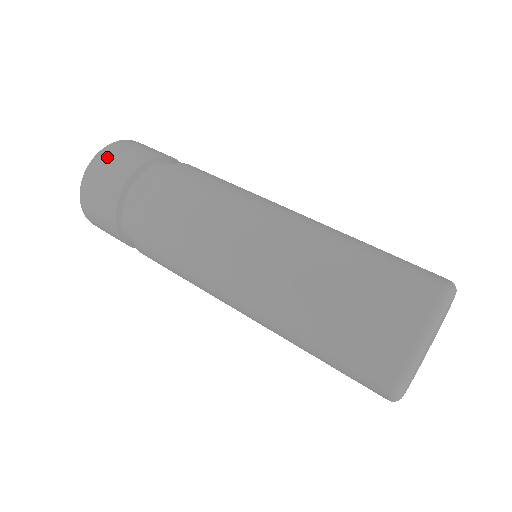
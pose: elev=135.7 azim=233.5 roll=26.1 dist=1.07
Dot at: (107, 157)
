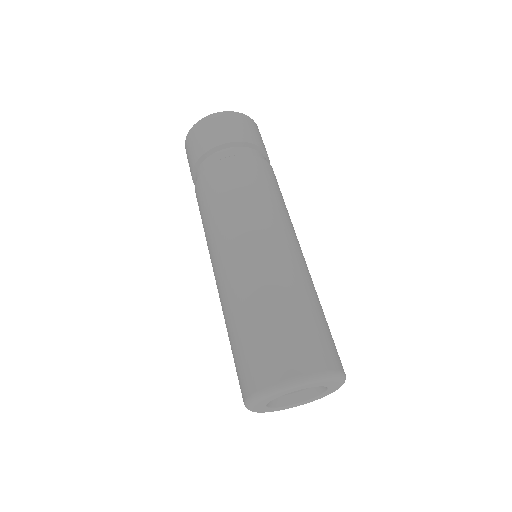
Dot at: (236, 119)
